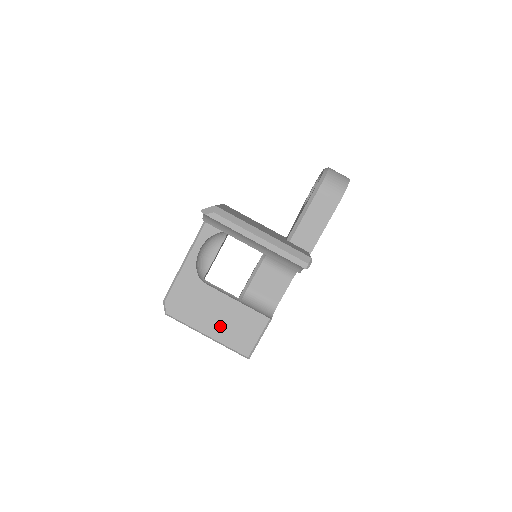
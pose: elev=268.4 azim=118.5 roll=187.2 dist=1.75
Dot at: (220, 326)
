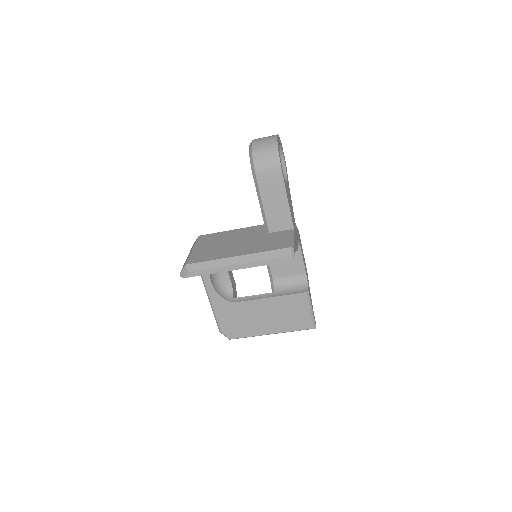
Dot at: (274, 322)
